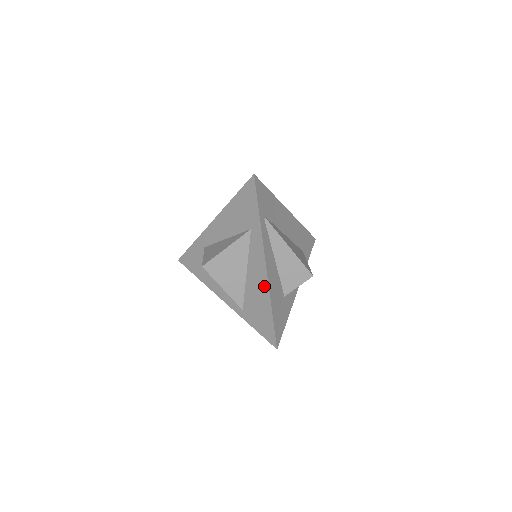
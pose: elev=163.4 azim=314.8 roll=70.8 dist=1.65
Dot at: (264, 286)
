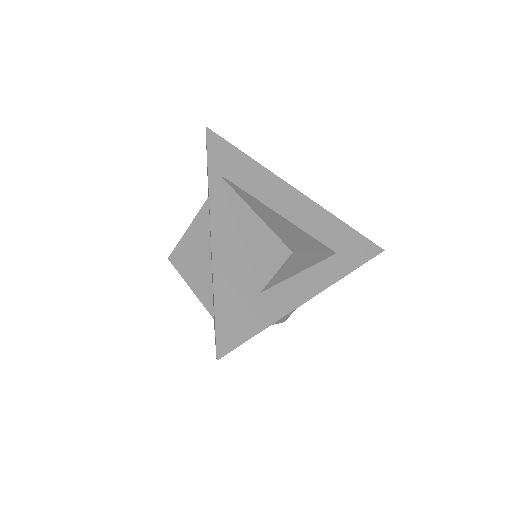
Dot at: occluded
